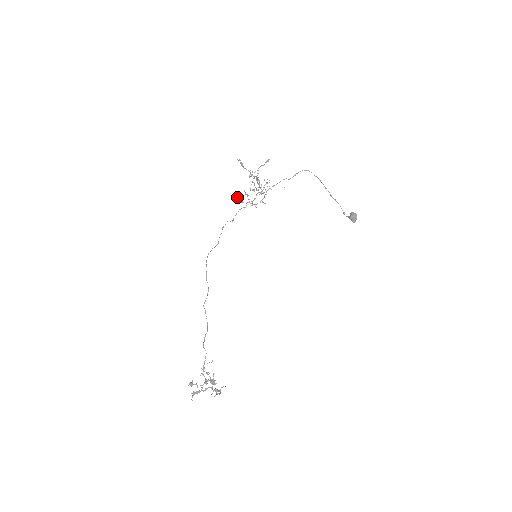
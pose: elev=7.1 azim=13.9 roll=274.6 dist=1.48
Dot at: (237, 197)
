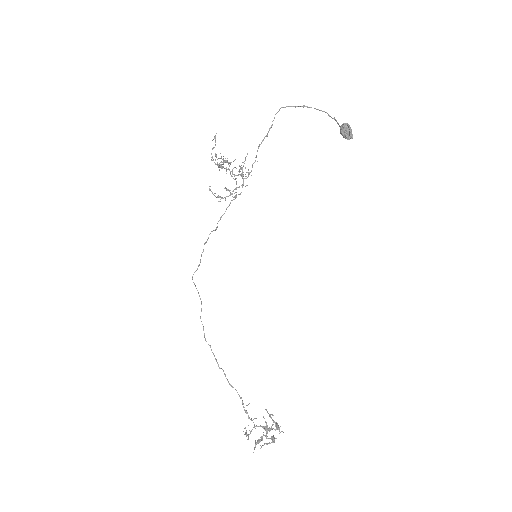
Dot at: (234, 193)
